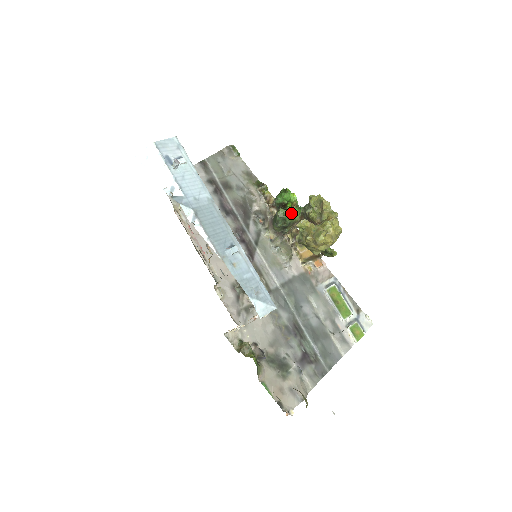
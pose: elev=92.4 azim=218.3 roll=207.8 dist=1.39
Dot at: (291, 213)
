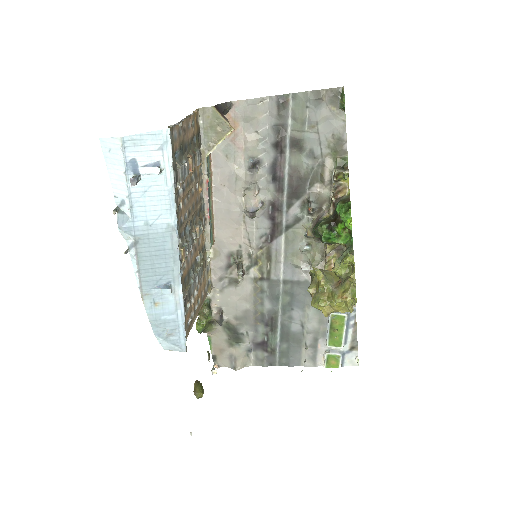
Dot at: (338, 235)
